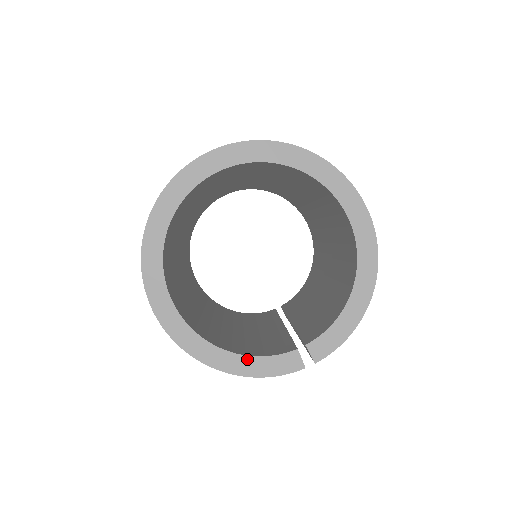
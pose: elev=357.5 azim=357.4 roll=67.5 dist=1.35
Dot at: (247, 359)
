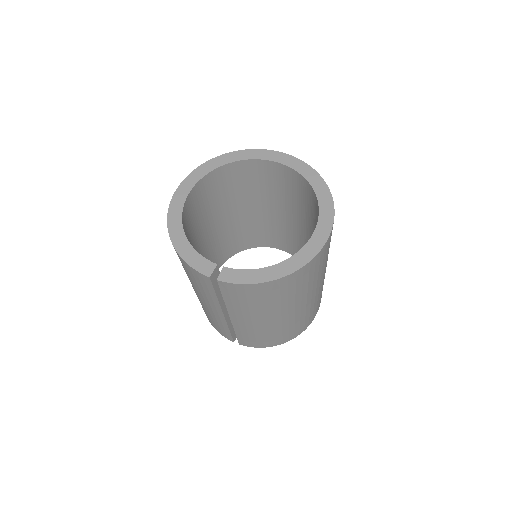
Dot at: (188, 245)
